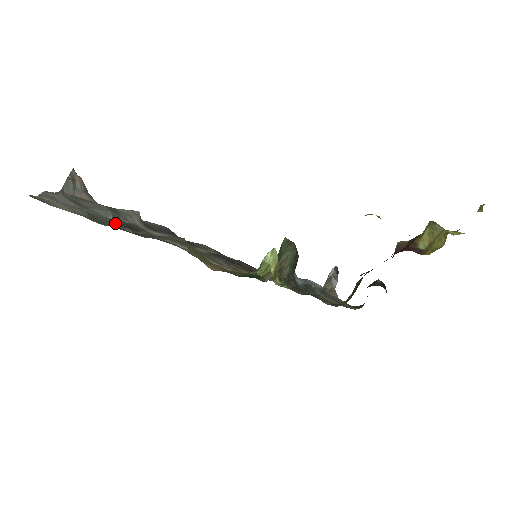
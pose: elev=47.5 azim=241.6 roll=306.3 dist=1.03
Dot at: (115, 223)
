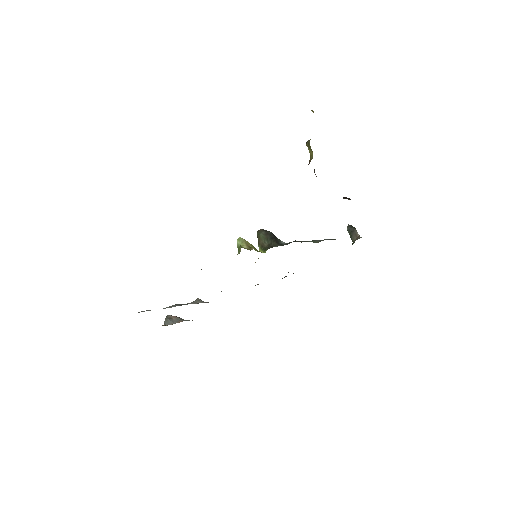
Dot at: occluded
